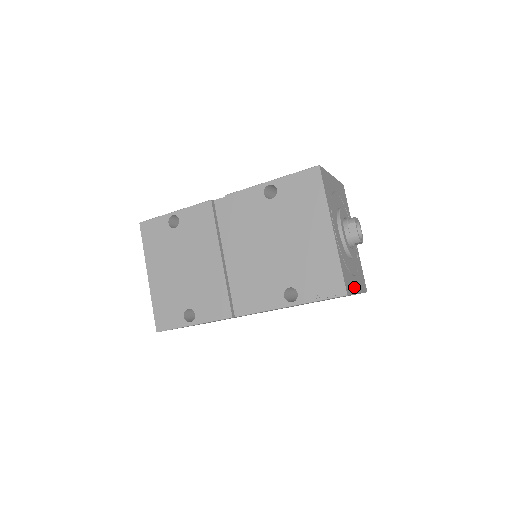
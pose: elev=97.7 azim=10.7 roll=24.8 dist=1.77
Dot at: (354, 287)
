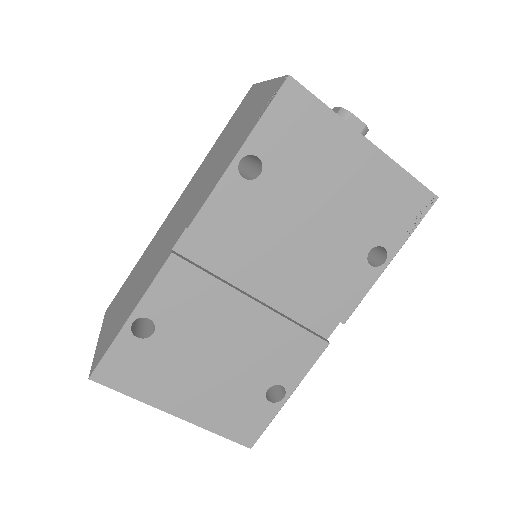
Dot at: occluded
